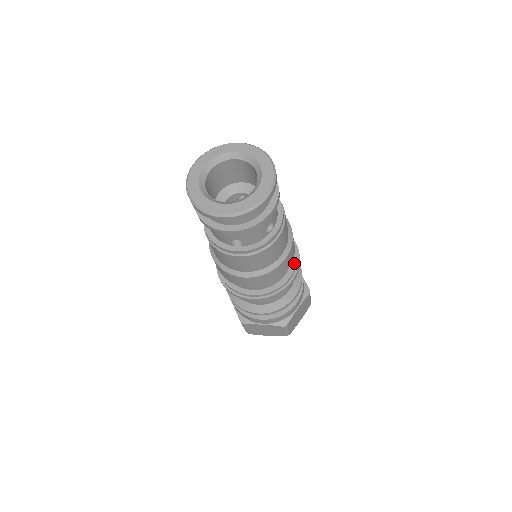
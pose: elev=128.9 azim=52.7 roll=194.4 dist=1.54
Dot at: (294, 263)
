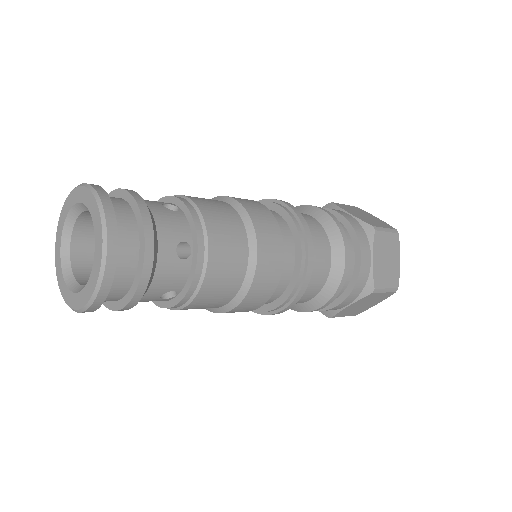
Dot at: (290, 289)
